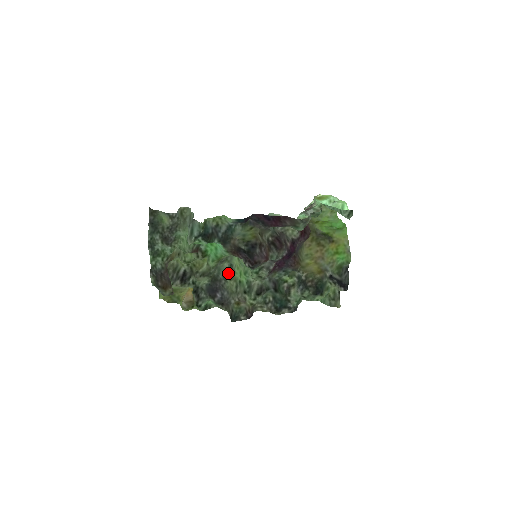
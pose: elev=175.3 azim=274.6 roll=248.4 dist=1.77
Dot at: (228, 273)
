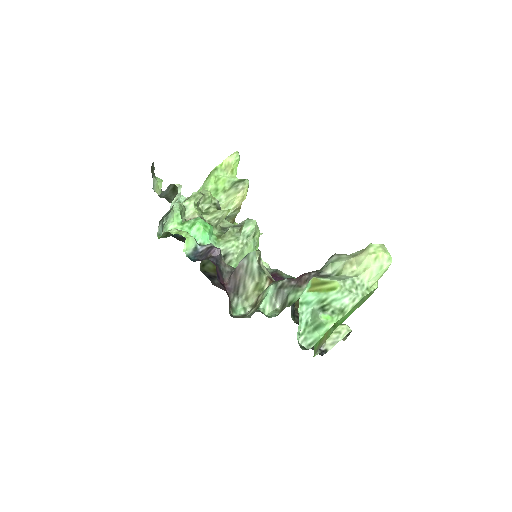
Dot at: occluded
